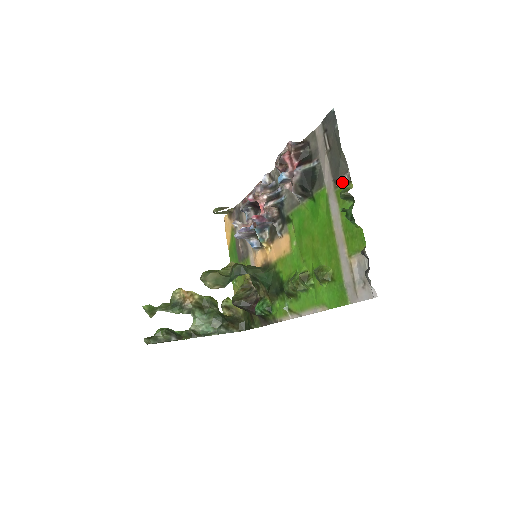
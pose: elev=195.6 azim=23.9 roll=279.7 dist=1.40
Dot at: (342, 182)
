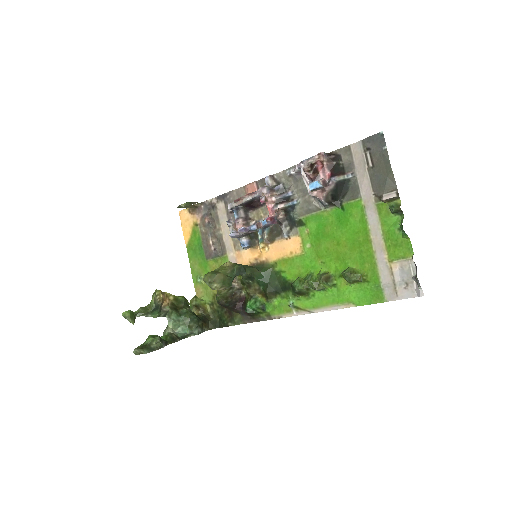
Dot at: (391, 198)
